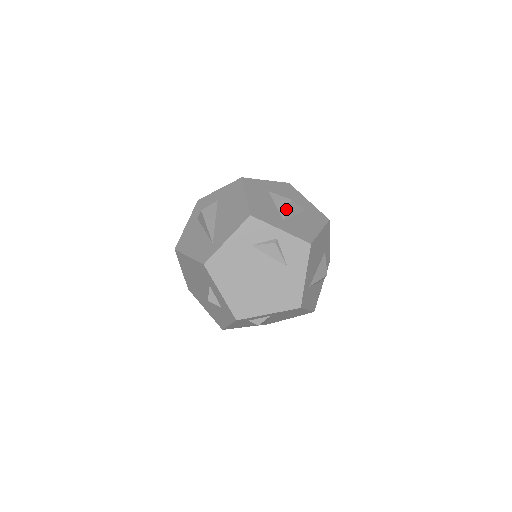
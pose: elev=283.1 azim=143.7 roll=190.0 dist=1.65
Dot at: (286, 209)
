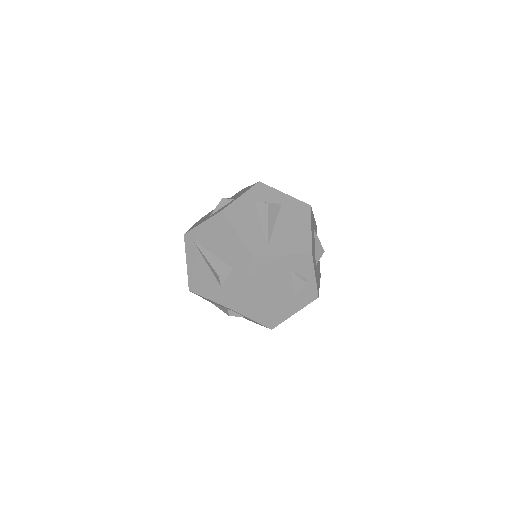
Dot at: (320, 257)
